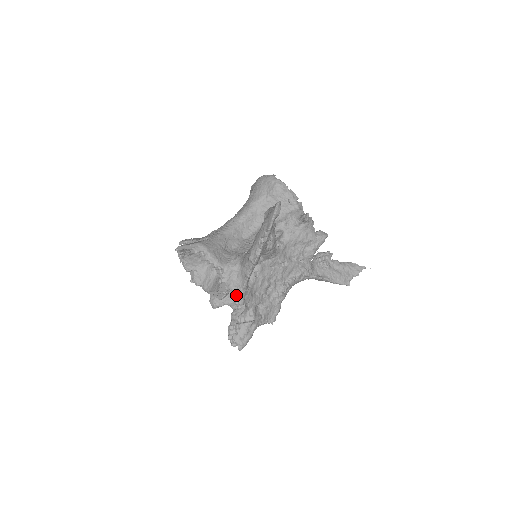
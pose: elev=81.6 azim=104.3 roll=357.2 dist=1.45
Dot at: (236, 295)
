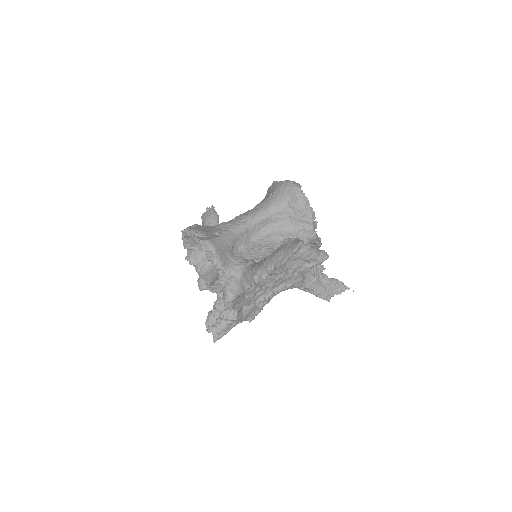
Dot at: (228, 299)
